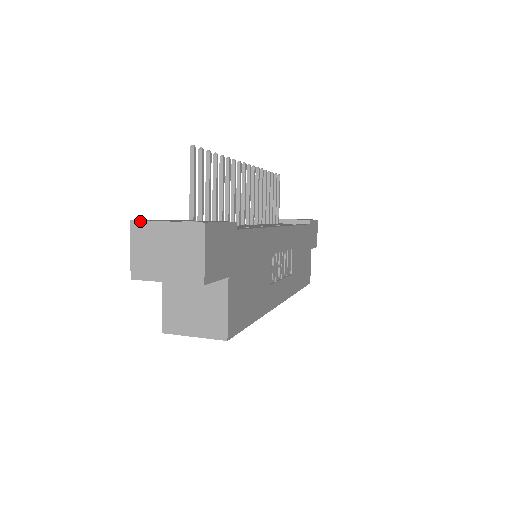
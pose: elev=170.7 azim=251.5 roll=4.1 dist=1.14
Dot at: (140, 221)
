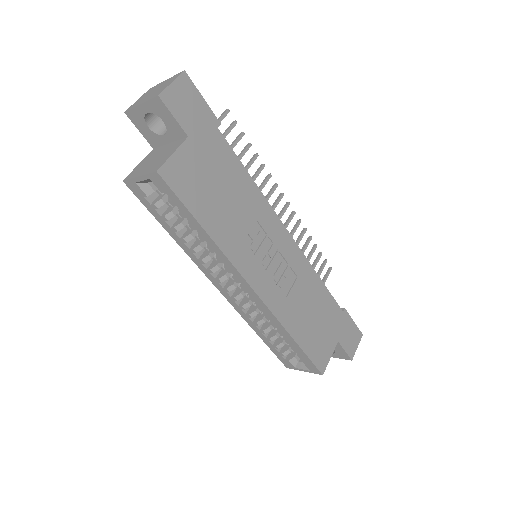
Dot at: (154, 86)
